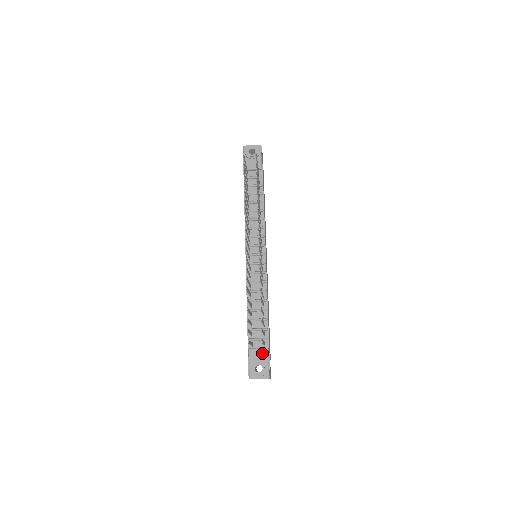
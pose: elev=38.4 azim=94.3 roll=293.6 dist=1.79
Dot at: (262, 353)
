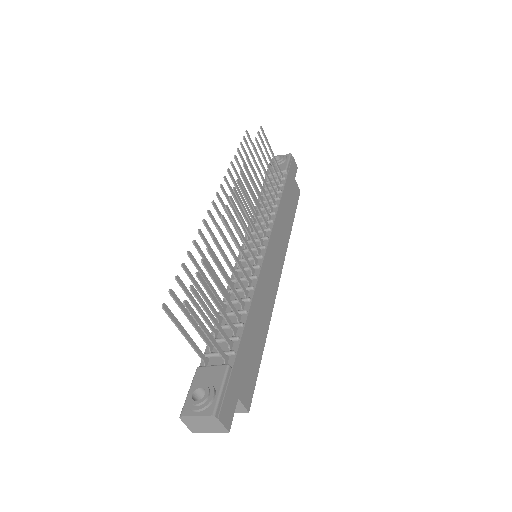
Dot at: (216, 372)
